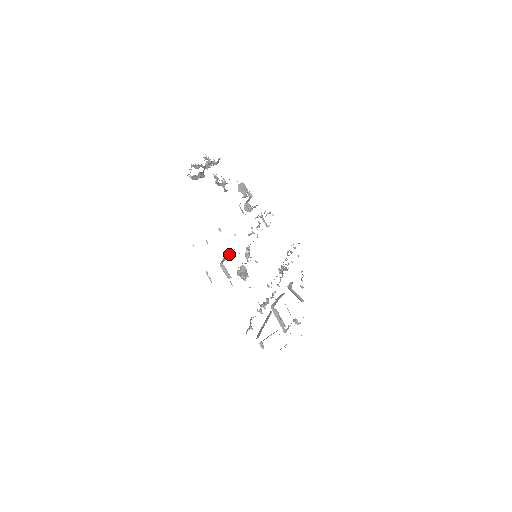
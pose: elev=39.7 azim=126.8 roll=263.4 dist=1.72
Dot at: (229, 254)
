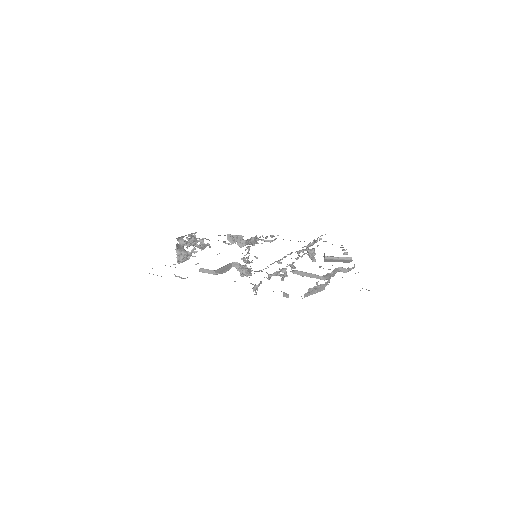
Dot at: occluded
